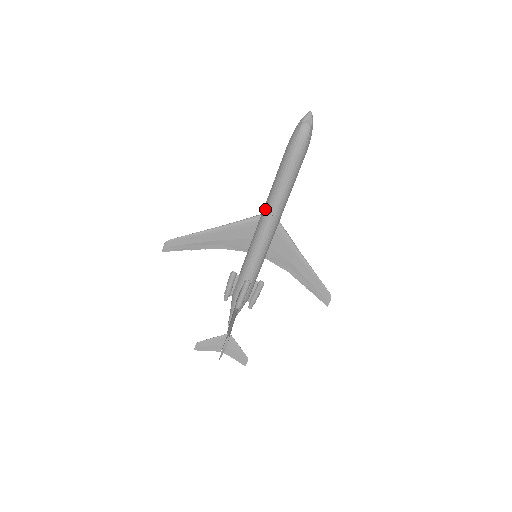
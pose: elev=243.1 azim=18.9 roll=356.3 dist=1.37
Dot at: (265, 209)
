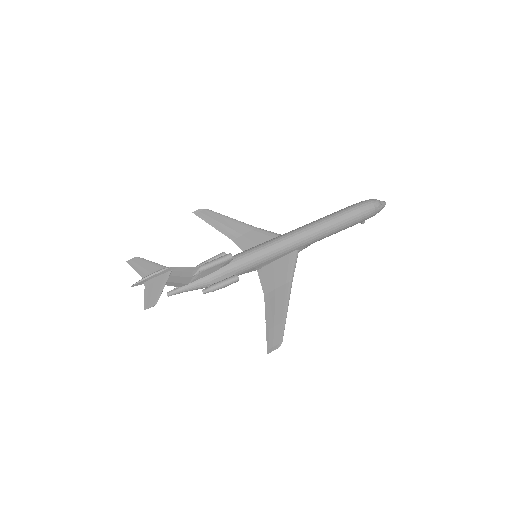
Dot at: (299, 227)
